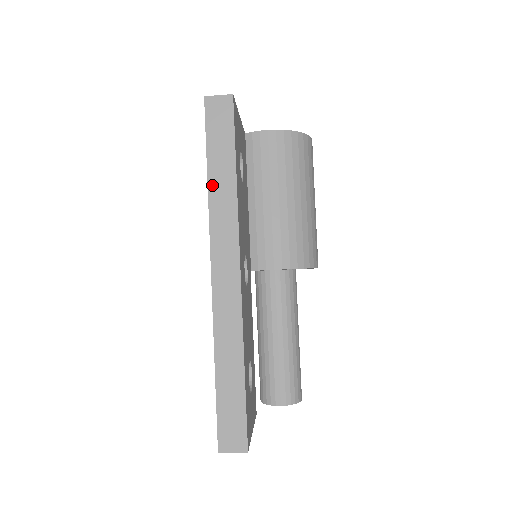
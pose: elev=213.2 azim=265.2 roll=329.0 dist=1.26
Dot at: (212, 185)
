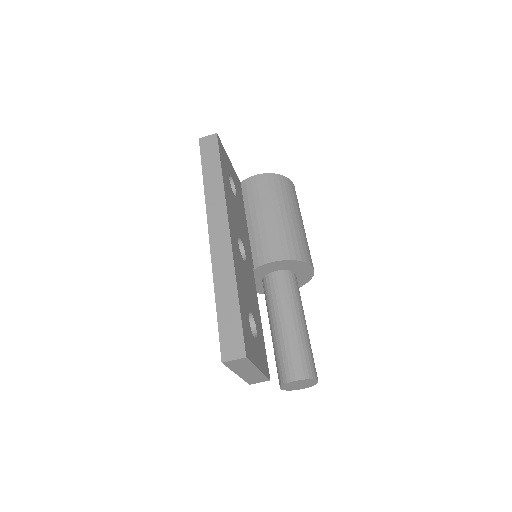
Dot at: (206, 183)
